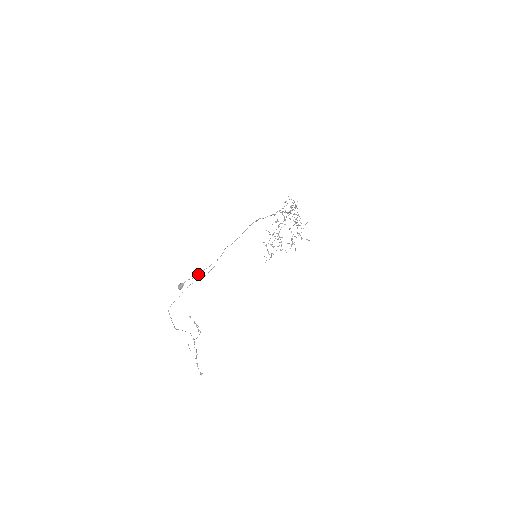
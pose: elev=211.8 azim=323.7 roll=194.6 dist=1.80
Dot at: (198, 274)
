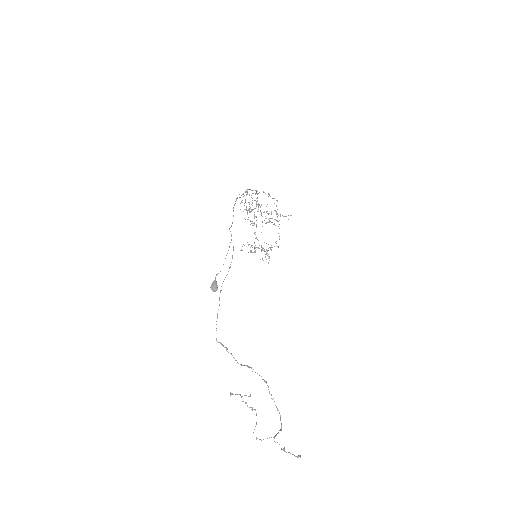
Dot at: (223, 264)
